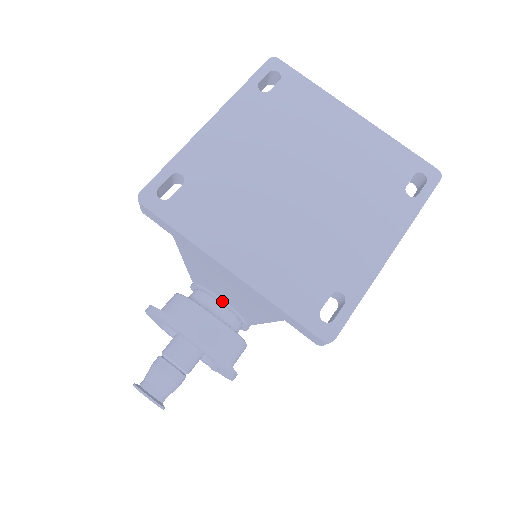
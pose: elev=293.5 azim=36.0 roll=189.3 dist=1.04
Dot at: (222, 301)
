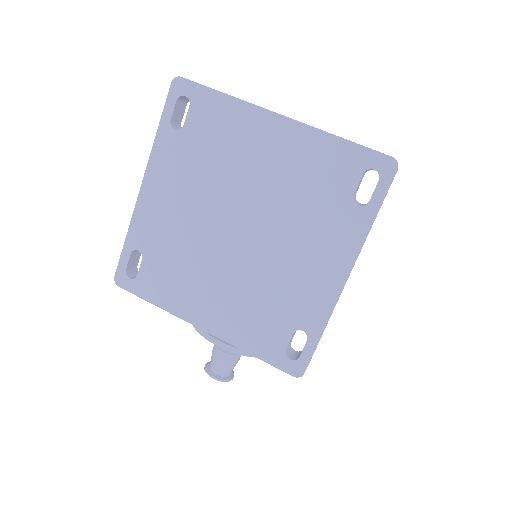
Dot at: occluded
